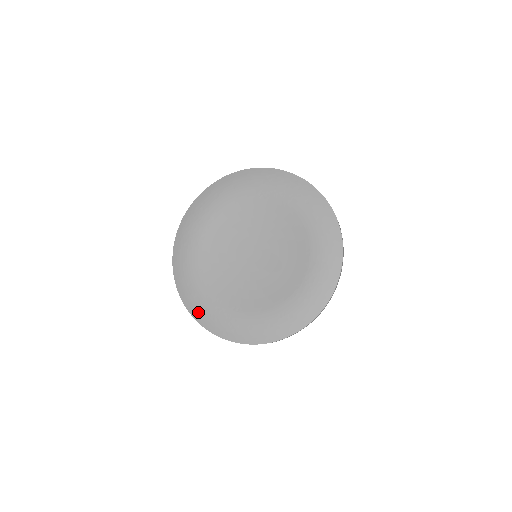
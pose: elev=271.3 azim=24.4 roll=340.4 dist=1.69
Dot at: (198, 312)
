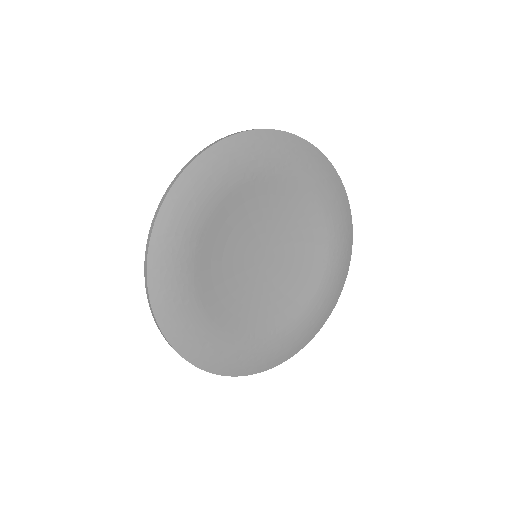
Dot at: (231, 366)
